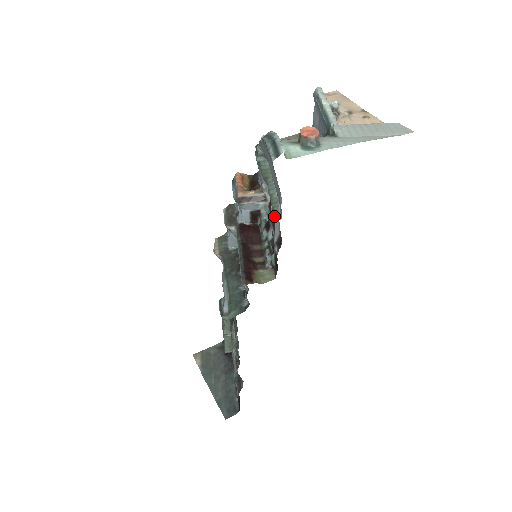
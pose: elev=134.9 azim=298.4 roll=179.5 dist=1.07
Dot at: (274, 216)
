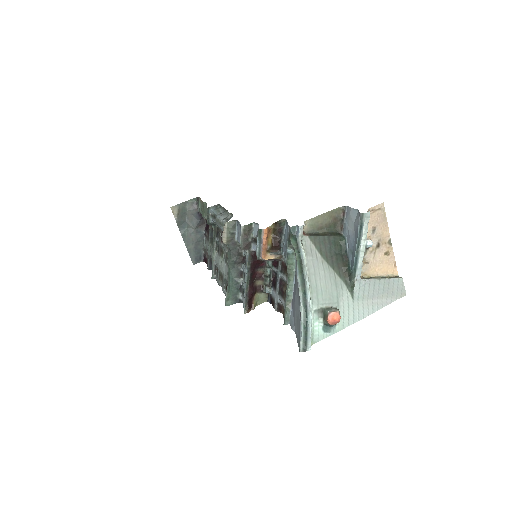
Dot at: (285, 318)
